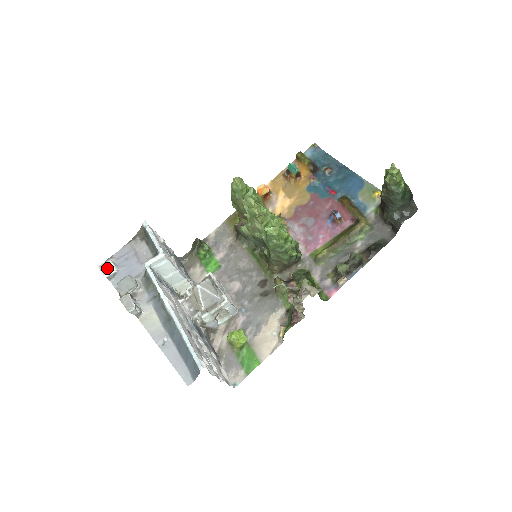
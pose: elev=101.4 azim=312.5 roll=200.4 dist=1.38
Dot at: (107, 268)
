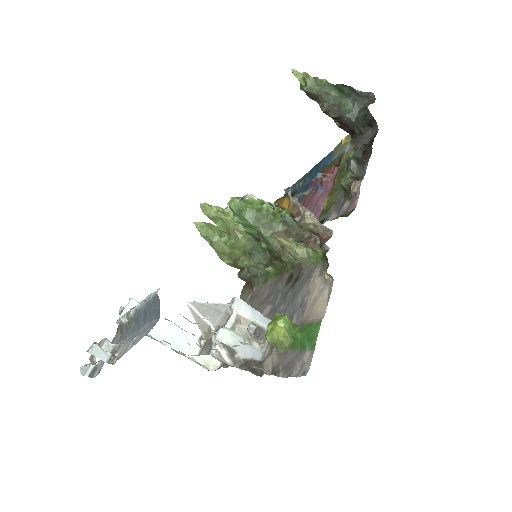
Dot at: (86, 366)
